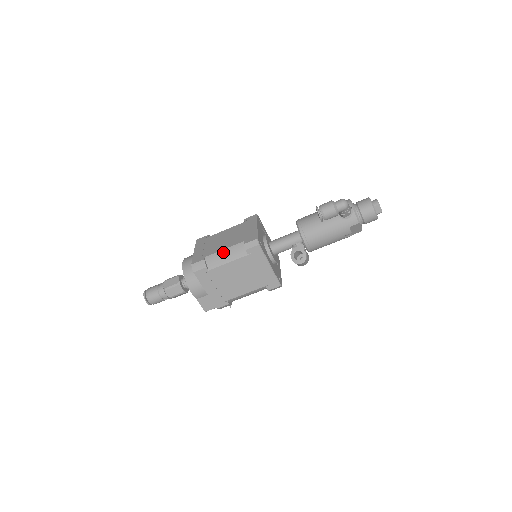
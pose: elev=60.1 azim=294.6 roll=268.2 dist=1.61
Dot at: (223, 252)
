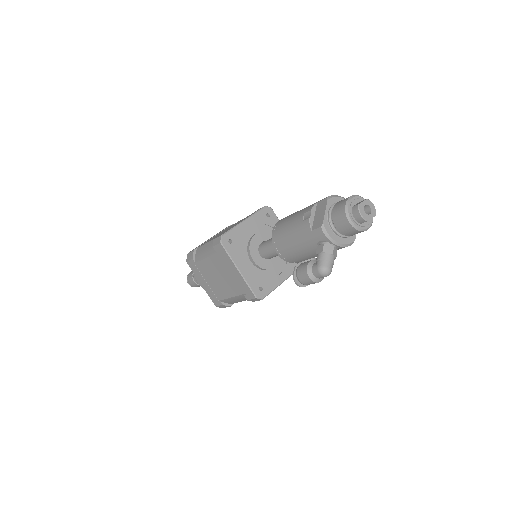
Dot at: (233, 299)
